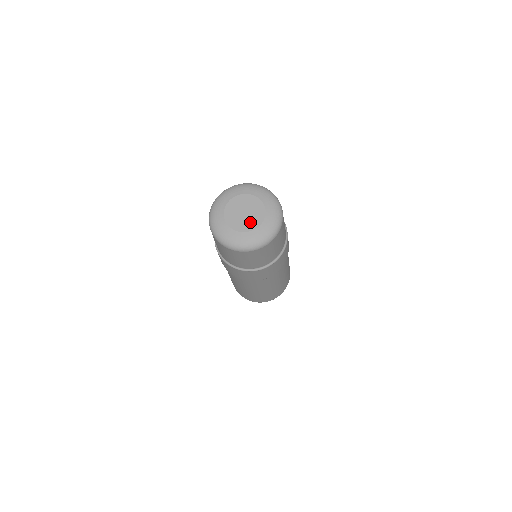
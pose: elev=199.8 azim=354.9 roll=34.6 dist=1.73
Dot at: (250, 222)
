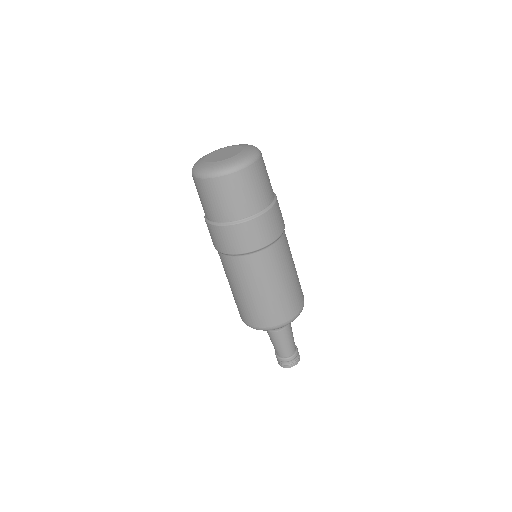
Dot at: (228, 155)
